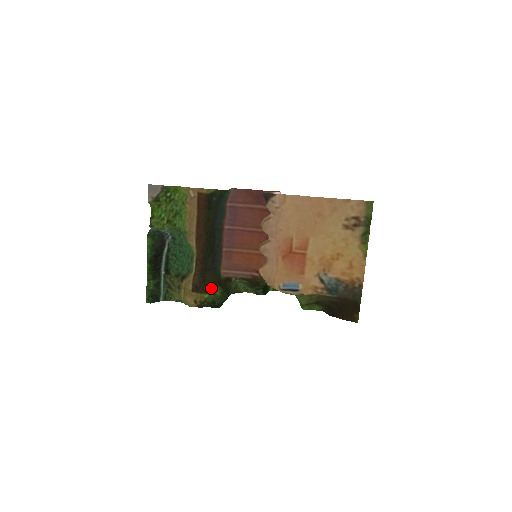
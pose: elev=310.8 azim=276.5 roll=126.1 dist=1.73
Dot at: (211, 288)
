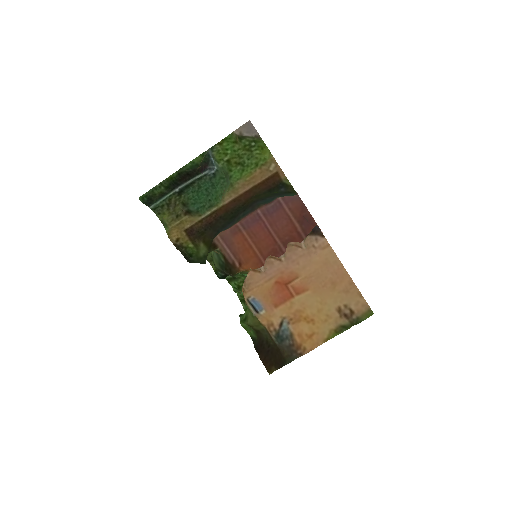
Dot at: (201, 244)
